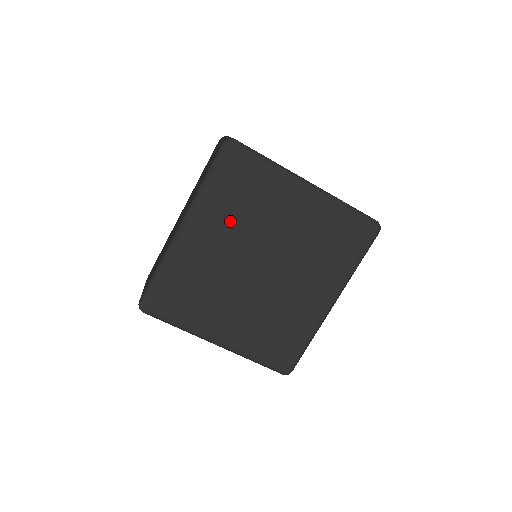
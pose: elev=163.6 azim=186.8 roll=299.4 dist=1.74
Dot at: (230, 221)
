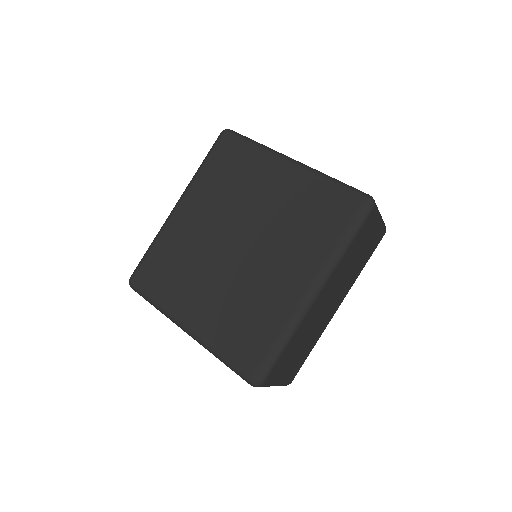
Dot at: (214, 196)
